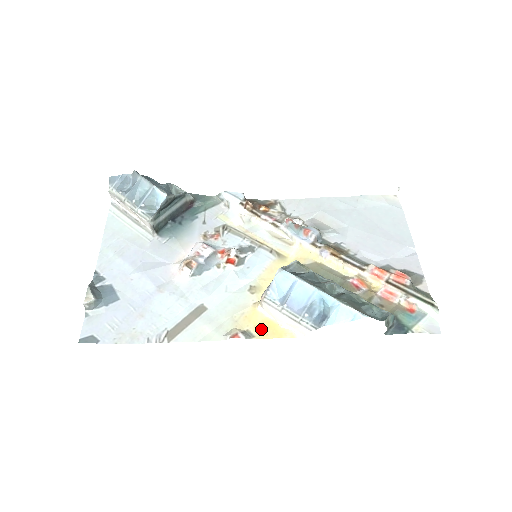
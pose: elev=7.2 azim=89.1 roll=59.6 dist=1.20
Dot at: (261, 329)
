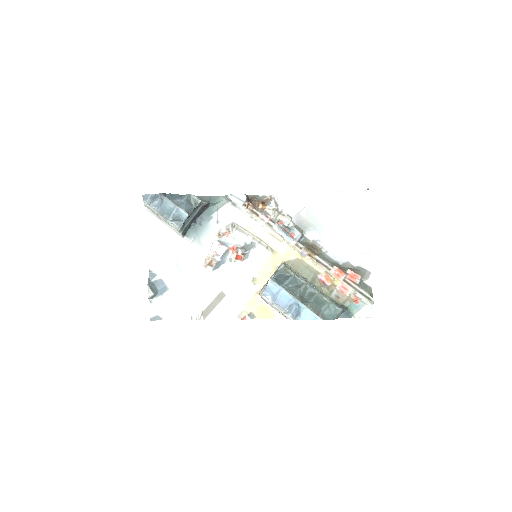
Dot at: (260, 312)
